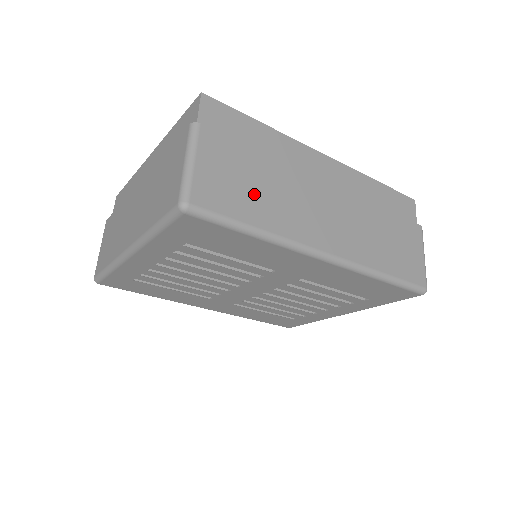
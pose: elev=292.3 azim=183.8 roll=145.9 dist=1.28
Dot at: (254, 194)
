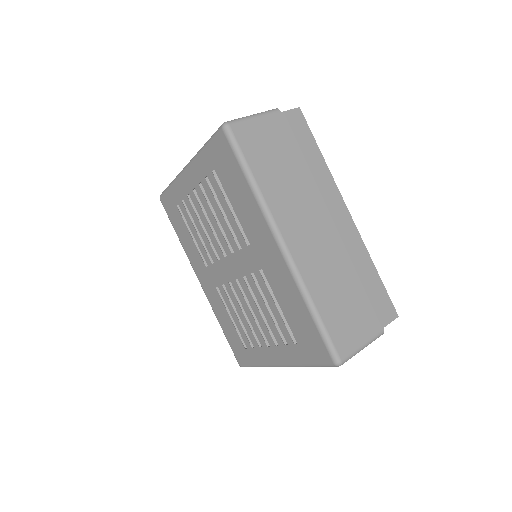
Dot at: (273, 165)
